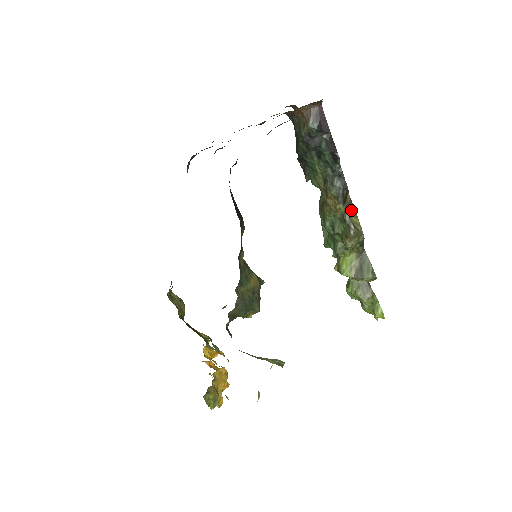
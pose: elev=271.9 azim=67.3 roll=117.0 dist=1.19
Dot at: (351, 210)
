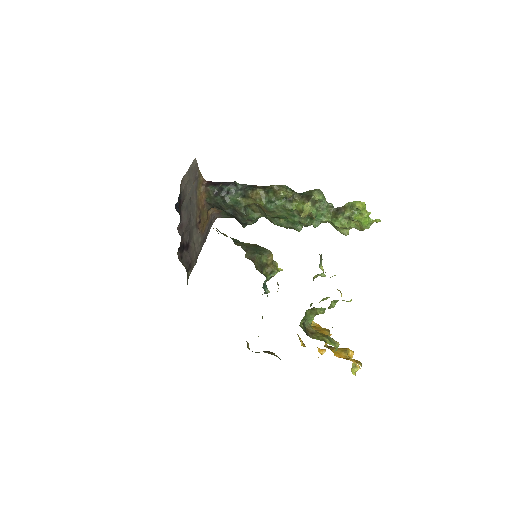
Dot at: (266, 187)
